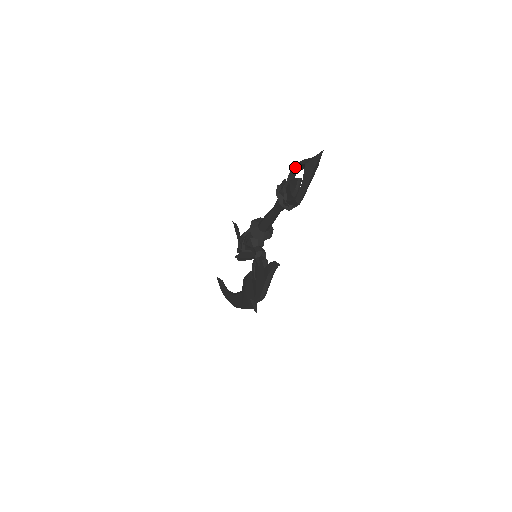
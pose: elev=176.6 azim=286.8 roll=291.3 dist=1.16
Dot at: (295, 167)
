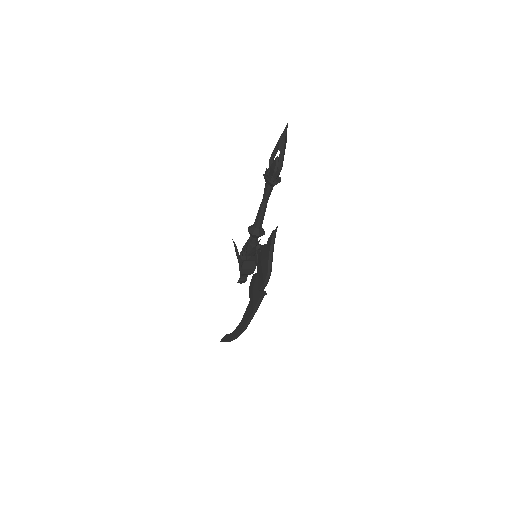
Dot at: (272, 153)
